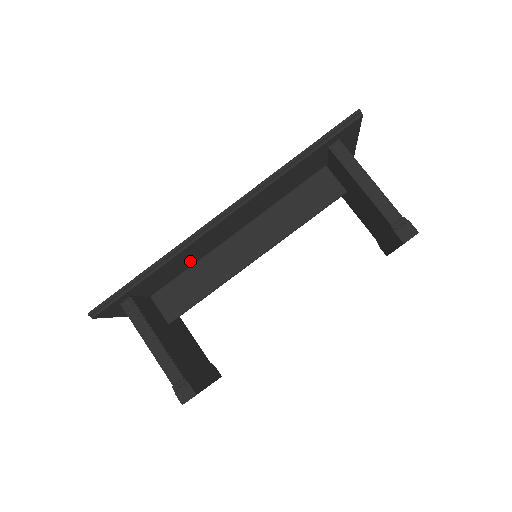
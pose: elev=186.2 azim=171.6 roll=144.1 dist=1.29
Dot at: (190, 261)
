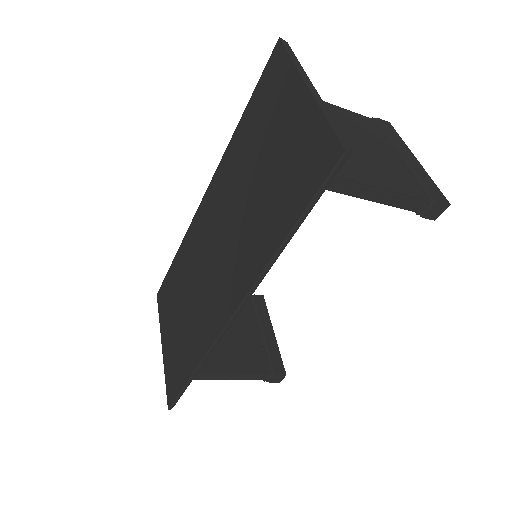
Dot at: occluded
